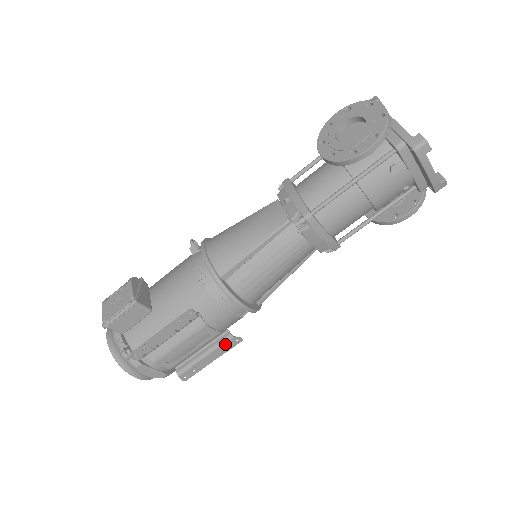
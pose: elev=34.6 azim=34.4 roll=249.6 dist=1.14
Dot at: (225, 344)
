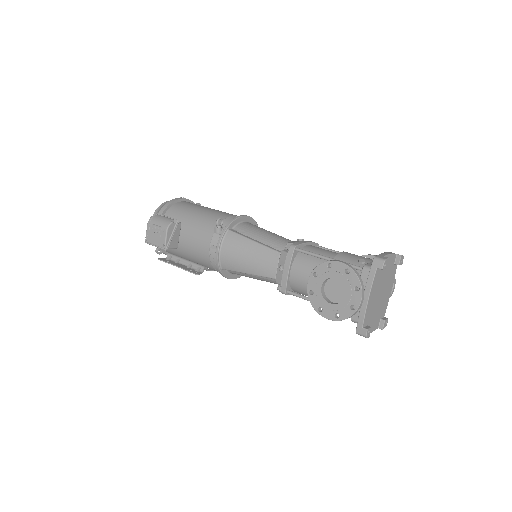
Dot at: occluded
